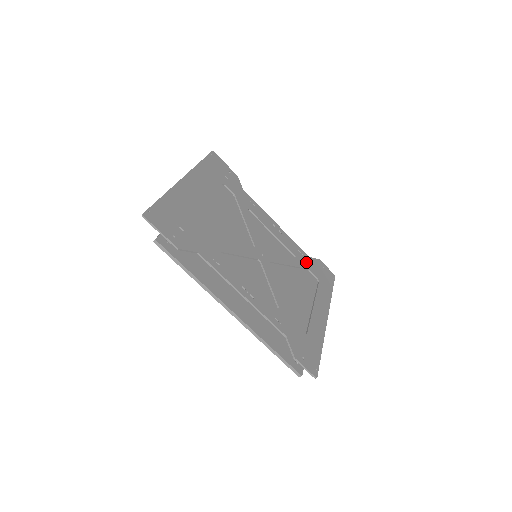
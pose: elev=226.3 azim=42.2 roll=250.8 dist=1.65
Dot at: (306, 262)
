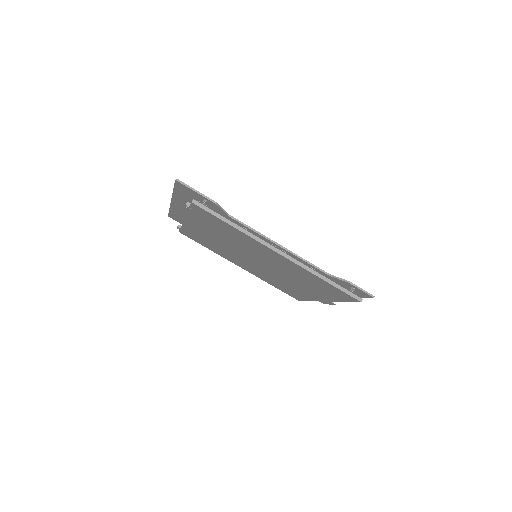
Dot at: occluded
